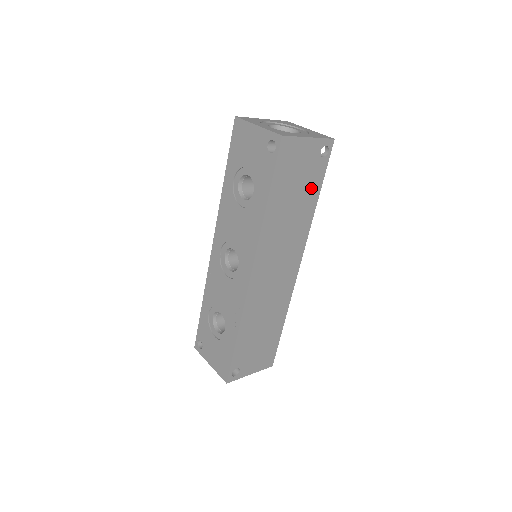
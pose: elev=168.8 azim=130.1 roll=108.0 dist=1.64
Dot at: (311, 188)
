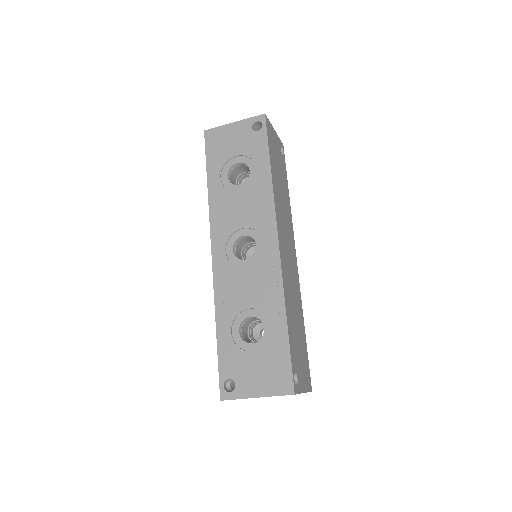
Dot at: (284, 178)
